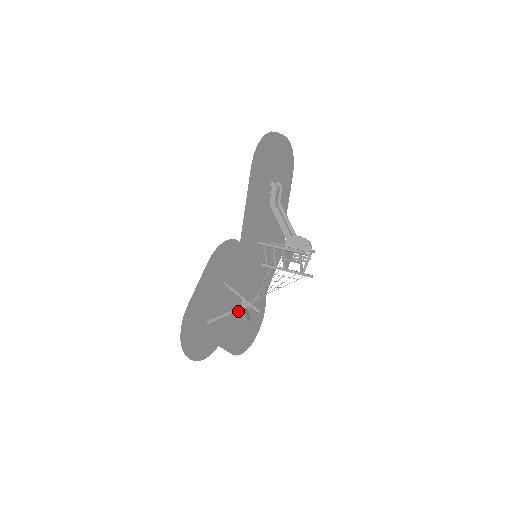
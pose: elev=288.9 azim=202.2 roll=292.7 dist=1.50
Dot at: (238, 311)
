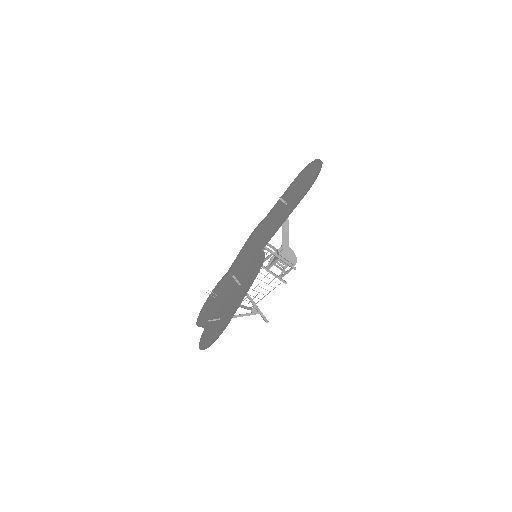
Dot at: (221, 296)
